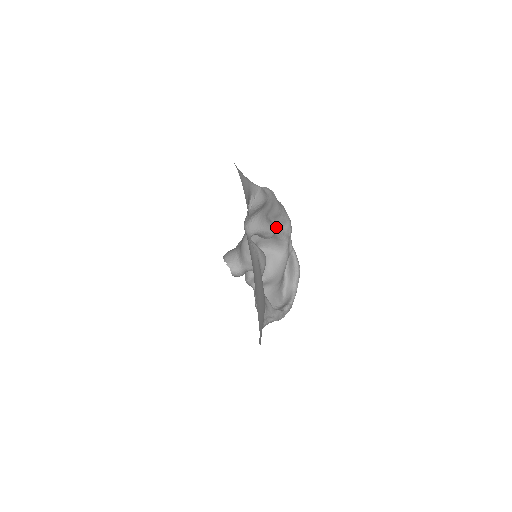
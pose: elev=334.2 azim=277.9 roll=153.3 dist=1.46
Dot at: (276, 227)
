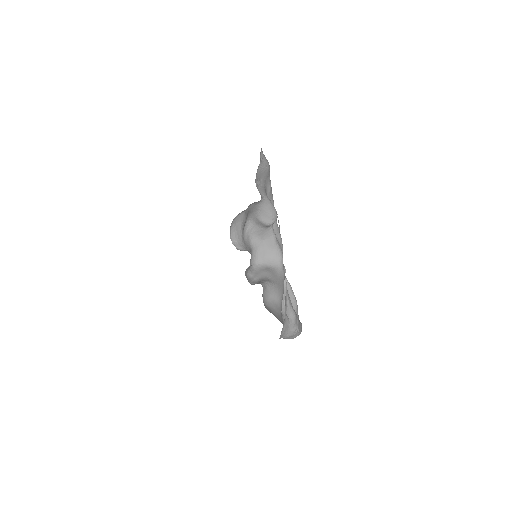
Dot at: occluded
